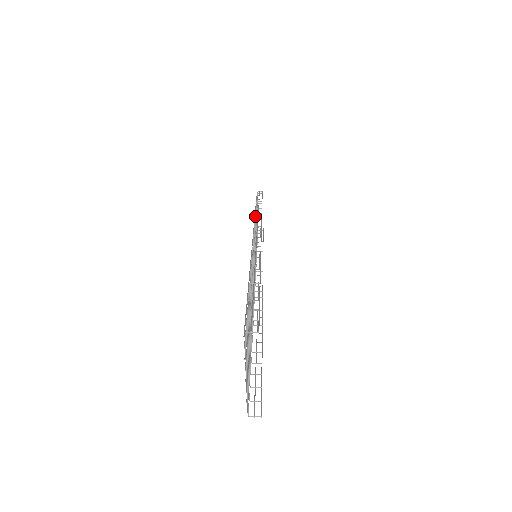
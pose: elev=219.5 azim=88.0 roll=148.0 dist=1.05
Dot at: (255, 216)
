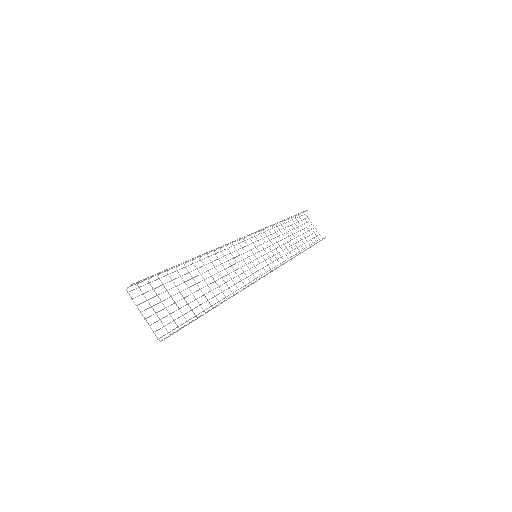
Dot at: occluded
